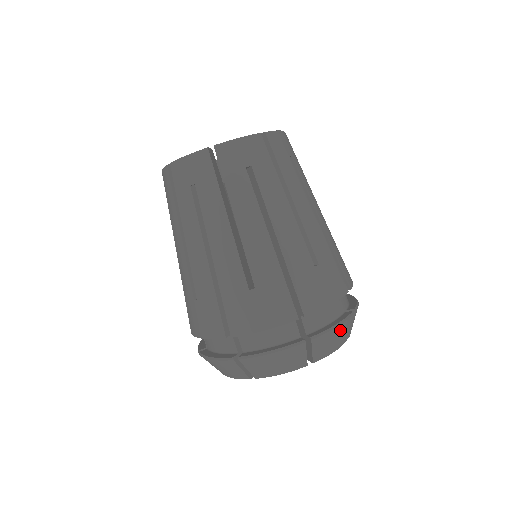
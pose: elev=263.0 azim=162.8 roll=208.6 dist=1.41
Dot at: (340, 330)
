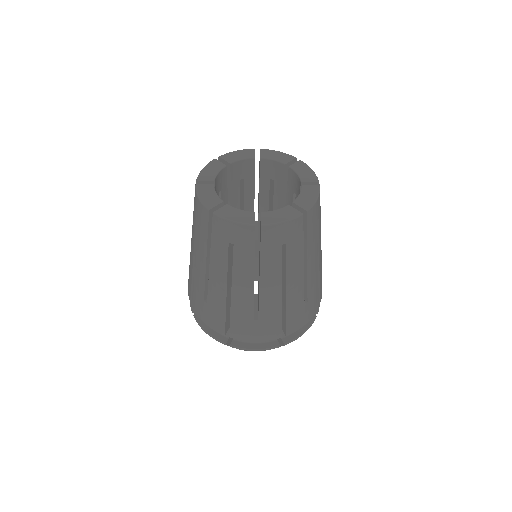
Dot at: occluded
